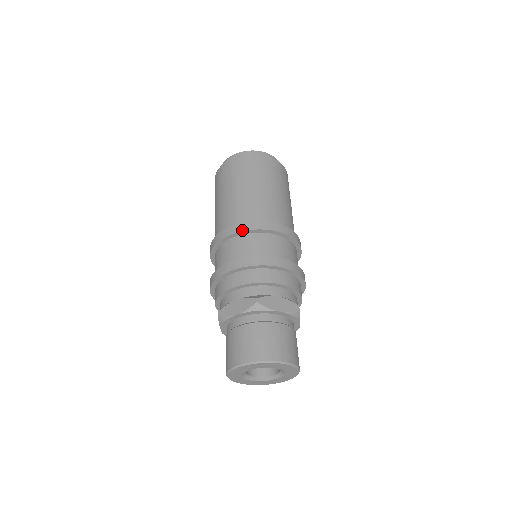
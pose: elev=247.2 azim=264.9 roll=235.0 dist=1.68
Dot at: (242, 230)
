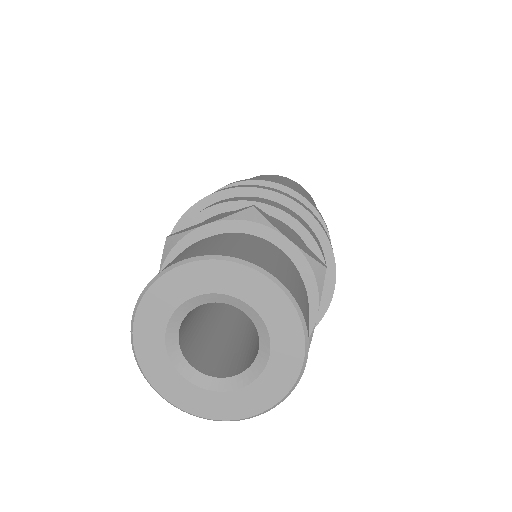
Dot at: (253, 179)
